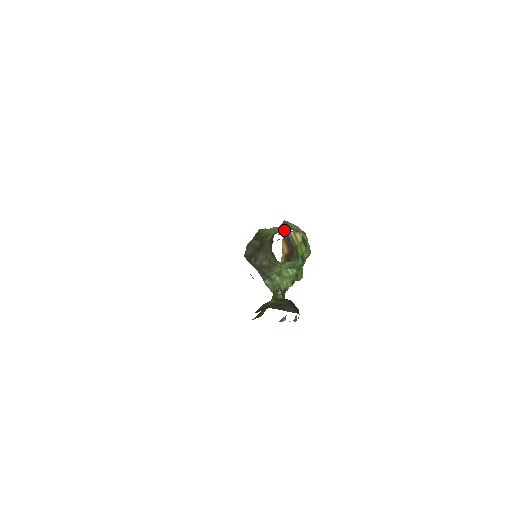
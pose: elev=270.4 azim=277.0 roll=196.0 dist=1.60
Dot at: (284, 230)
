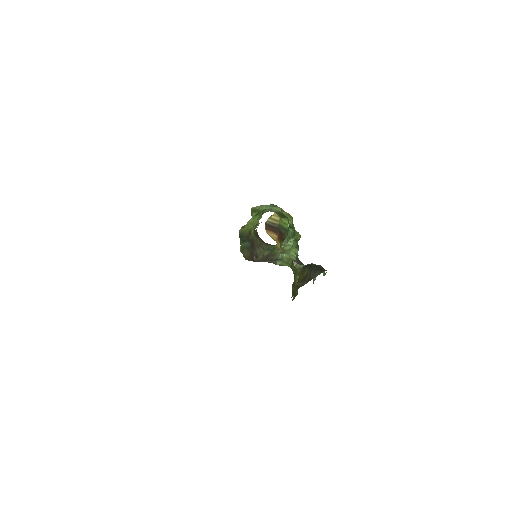
Dot at: occluded
